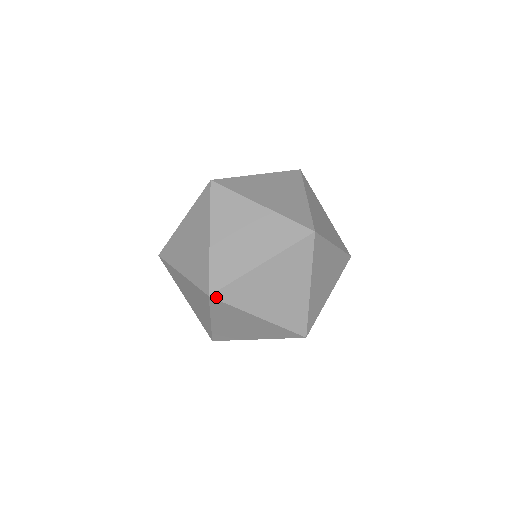
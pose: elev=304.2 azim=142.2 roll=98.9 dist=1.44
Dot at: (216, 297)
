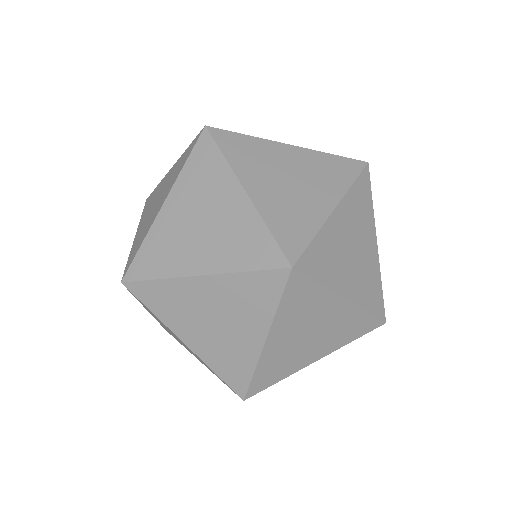
Dot at: (130, 288)
